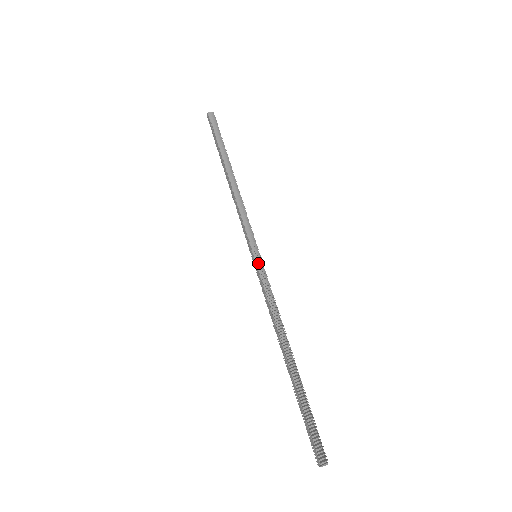
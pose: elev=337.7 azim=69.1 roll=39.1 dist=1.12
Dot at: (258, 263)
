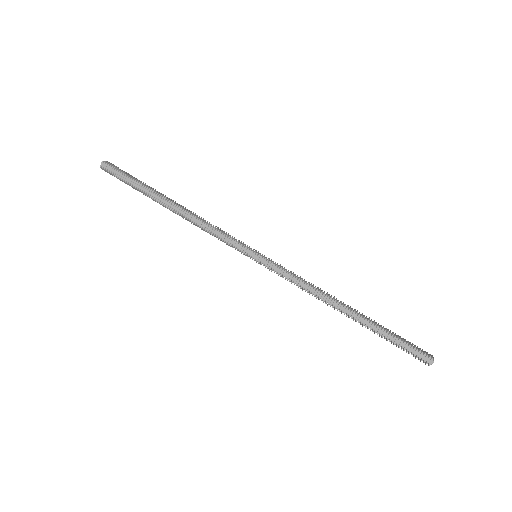
Dot at: occluded
